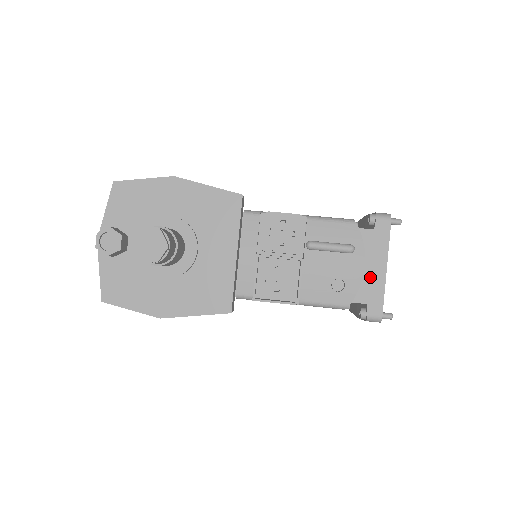
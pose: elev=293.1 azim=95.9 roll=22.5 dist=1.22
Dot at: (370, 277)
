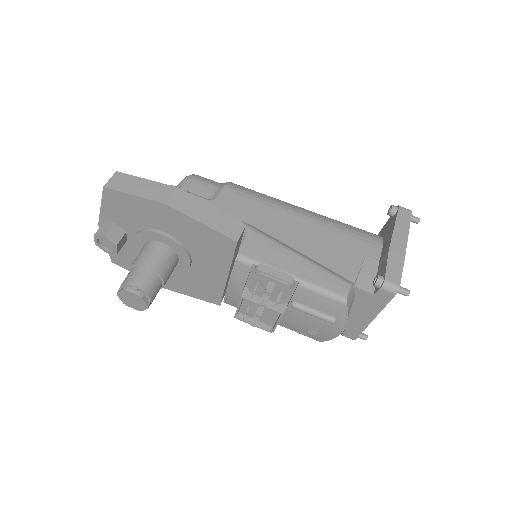
Dot at: (355, 318)
